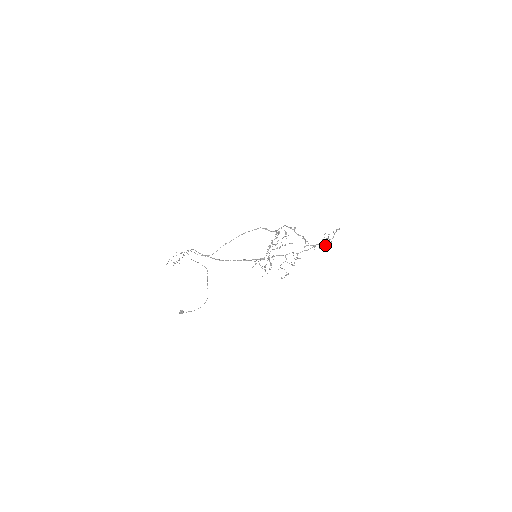
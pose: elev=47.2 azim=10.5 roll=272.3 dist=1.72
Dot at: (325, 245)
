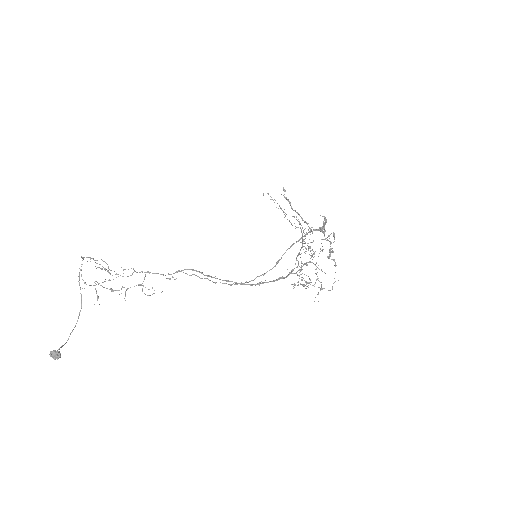
Dot at: occluded
